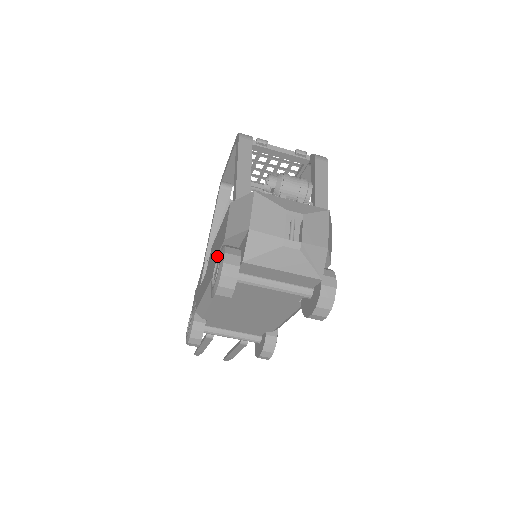
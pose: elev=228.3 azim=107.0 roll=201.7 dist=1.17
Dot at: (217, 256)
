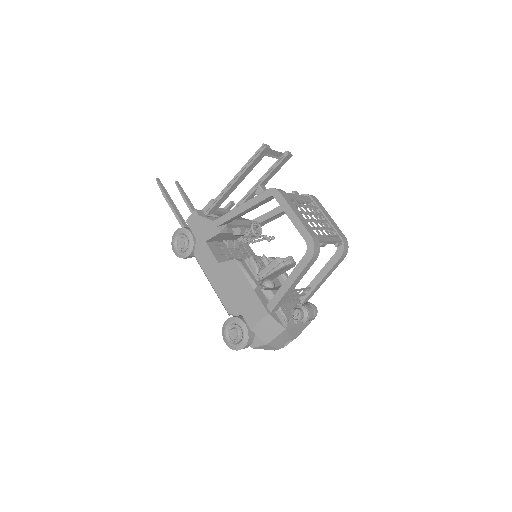
Dot at: (240, 324)
